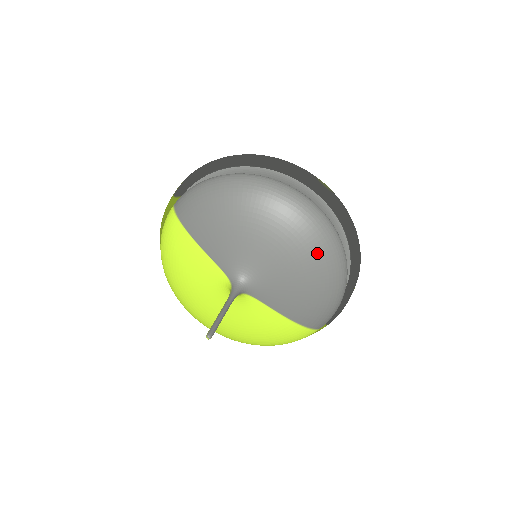
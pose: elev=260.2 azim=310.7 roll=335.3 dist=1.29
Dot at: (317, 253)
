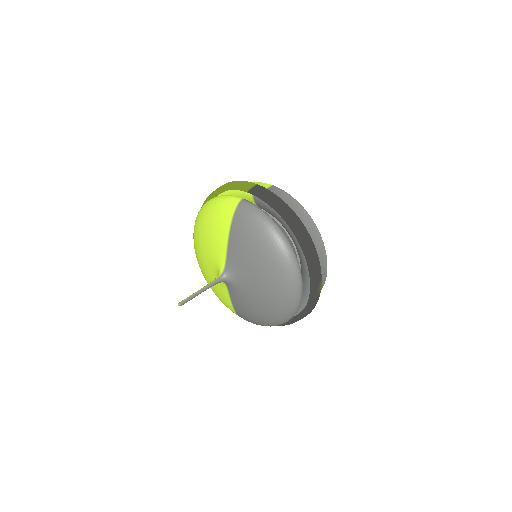
Dot at: (275, 311)
